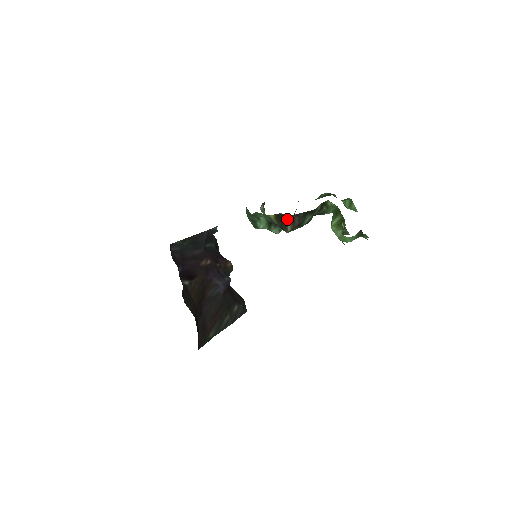
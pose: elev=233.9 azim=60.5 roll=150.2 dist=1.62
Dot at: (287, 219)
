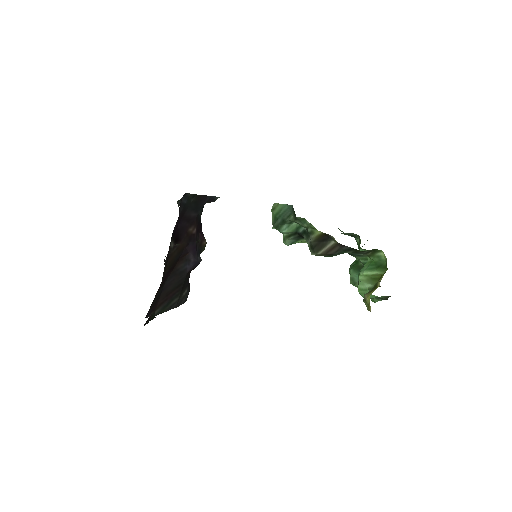
Dot at: (329, 243)
